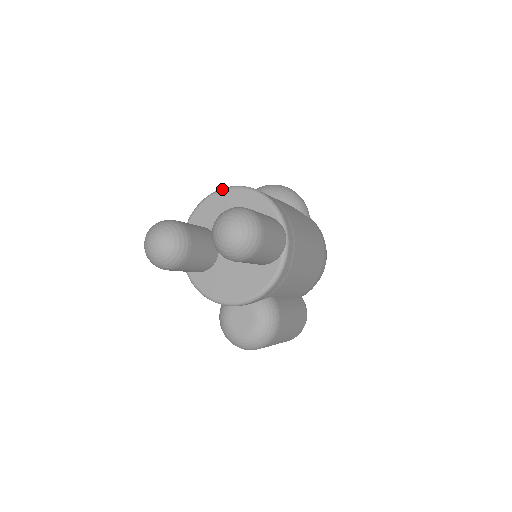
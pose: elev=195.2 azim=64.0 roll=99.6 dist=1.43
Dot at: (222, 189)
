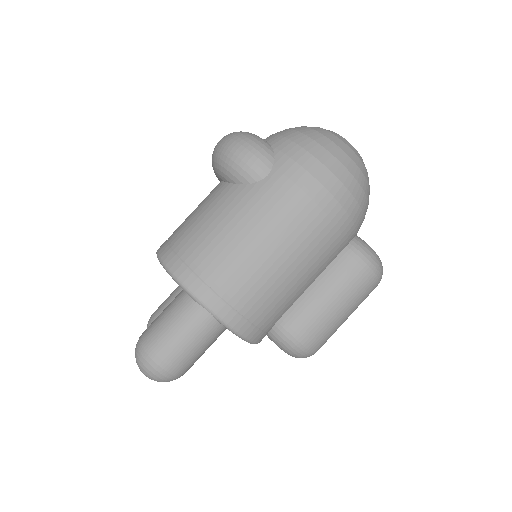
Dot at: occluded
